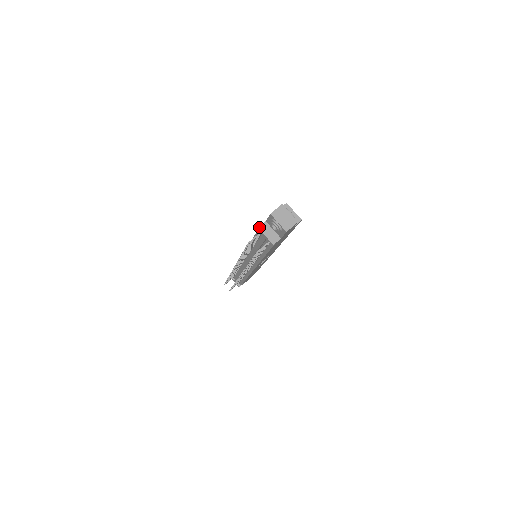
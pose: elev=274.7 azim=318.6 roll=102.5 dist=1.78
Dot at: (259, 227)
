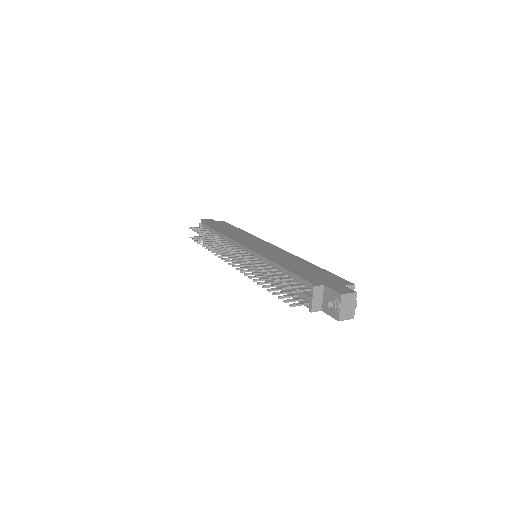
Dot at: (315, 287)
